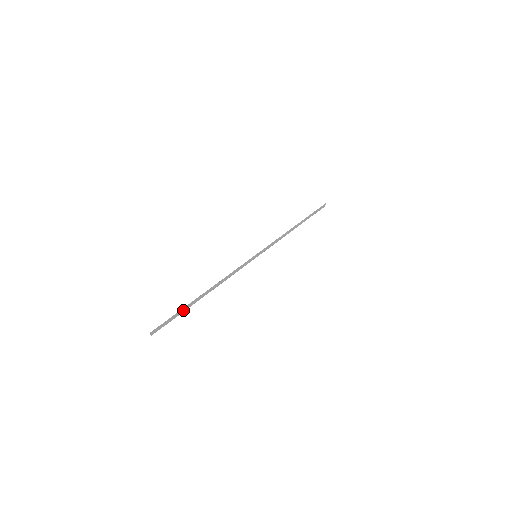
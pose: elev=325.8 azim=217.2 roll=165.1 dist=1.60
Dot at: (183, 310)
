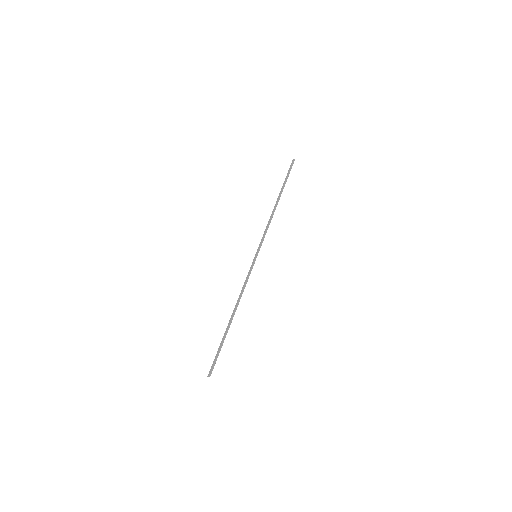
Dot at: (221, 342)
